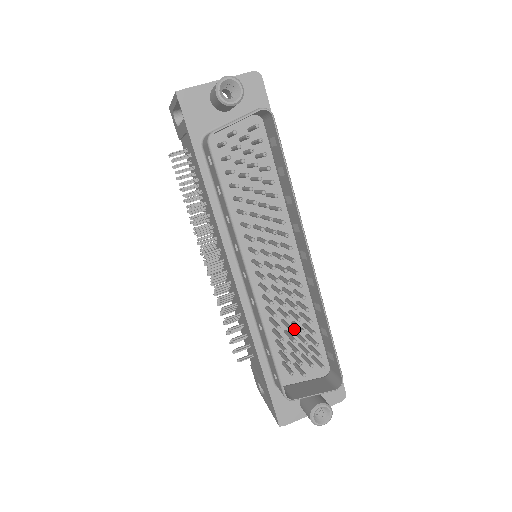
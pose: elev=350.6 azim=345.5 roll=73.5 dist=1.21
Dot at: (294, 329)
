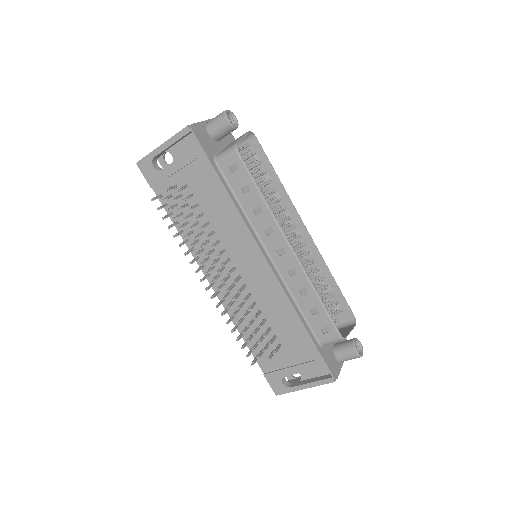
Dot at: occluded
